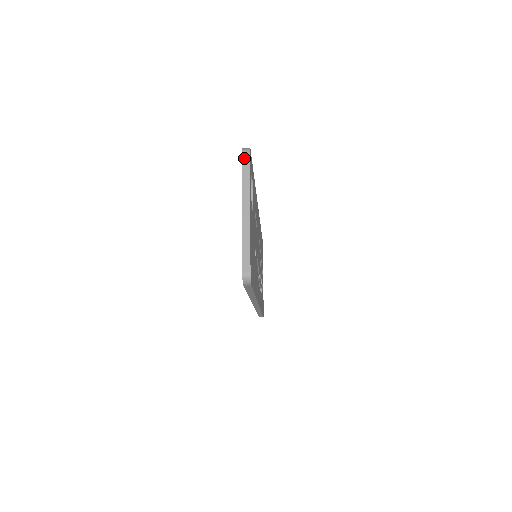
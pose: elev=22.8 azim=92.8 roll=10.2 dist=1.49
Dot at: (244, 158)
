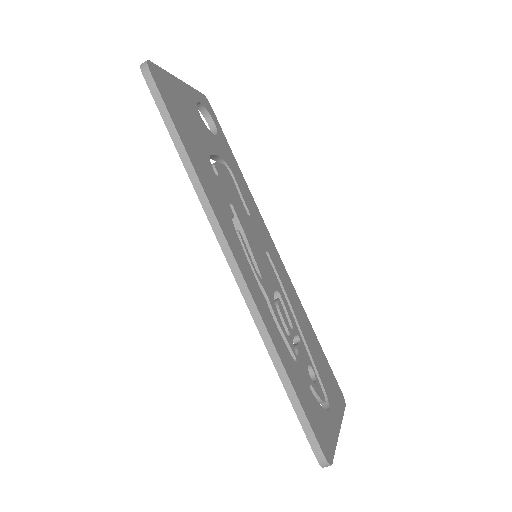
Dot at: occluded
